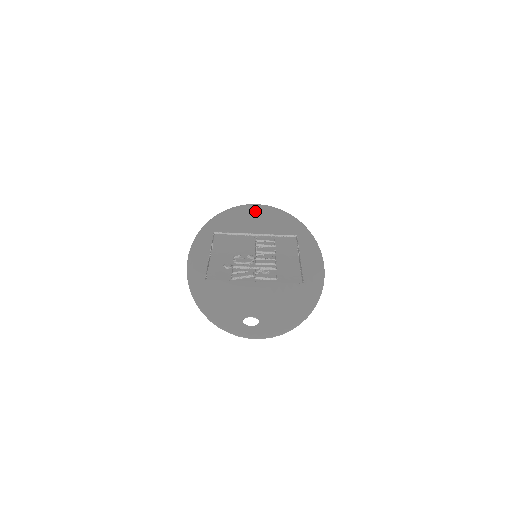
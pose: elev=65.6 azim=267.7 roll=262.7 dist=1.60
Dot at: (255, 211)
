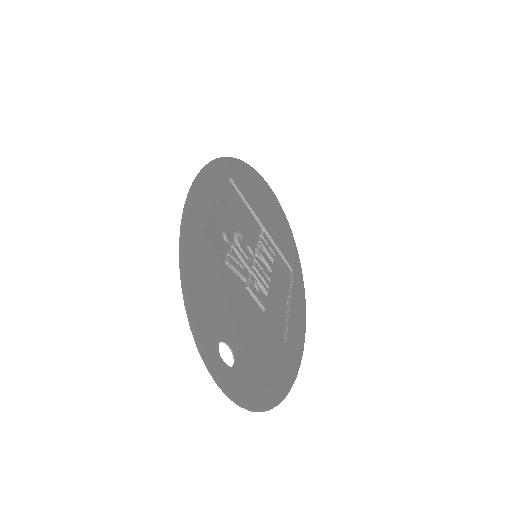
Dot at: (270, 197)
